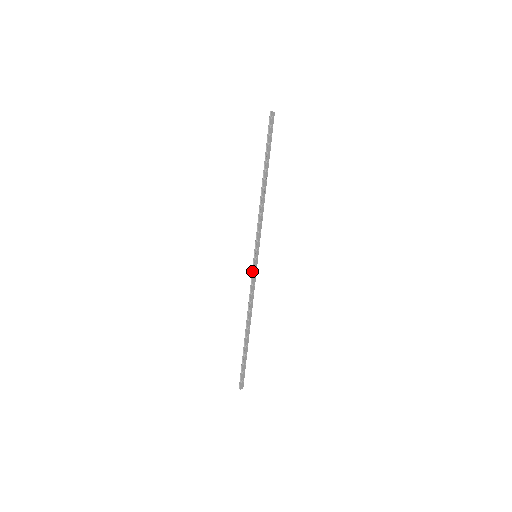
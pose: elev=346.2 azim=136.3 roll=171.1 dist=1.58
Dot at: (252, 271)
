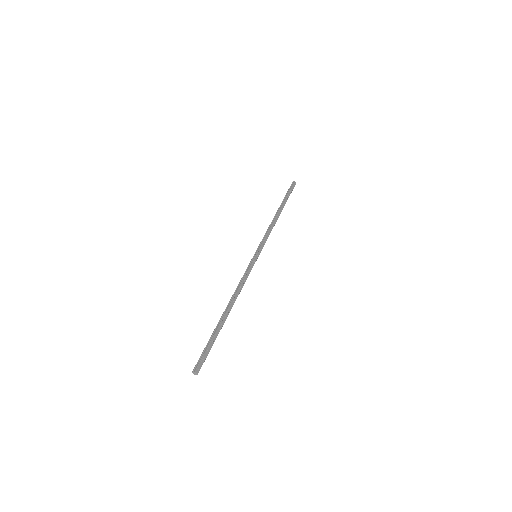
Dot at: (249, 265)
